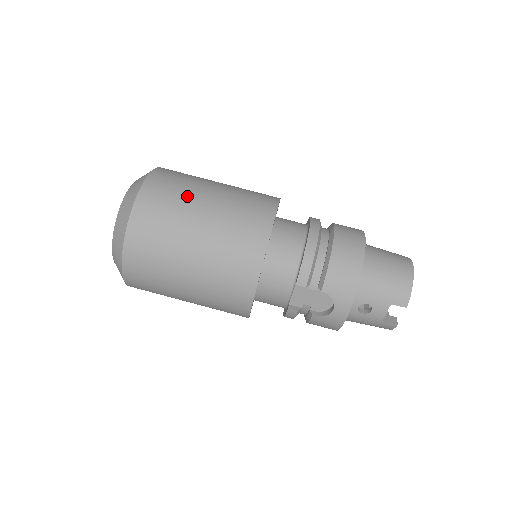
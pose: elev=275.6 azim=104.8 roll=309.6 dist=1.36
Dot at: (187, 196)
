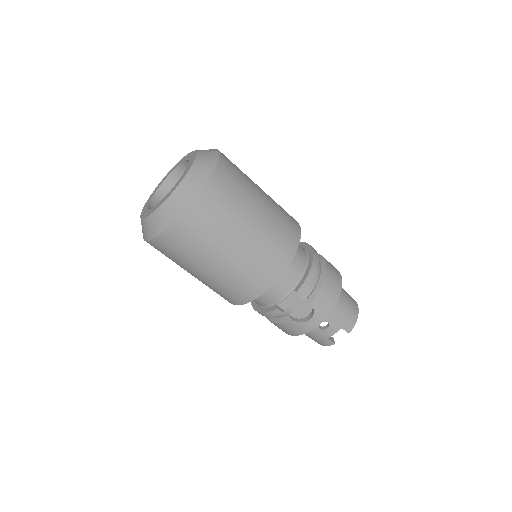
Dot at: (248, 189)
